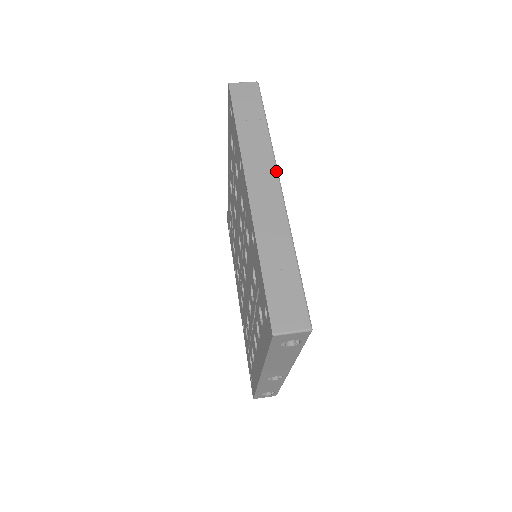
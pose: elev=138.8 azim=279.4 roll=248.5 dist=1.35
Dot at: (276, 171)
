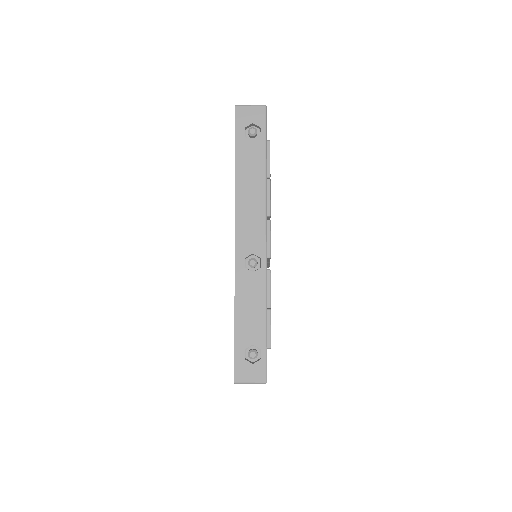
Dot at: occluded
